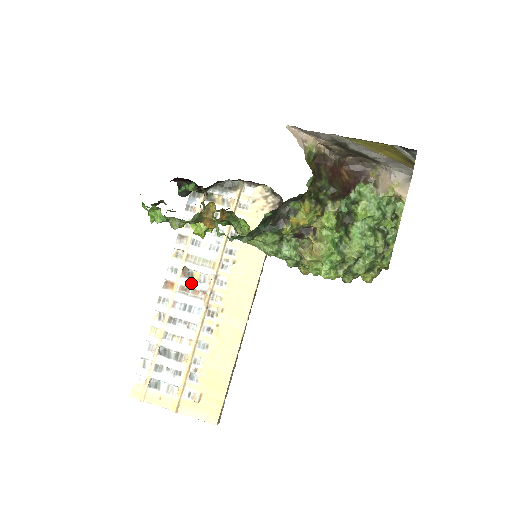
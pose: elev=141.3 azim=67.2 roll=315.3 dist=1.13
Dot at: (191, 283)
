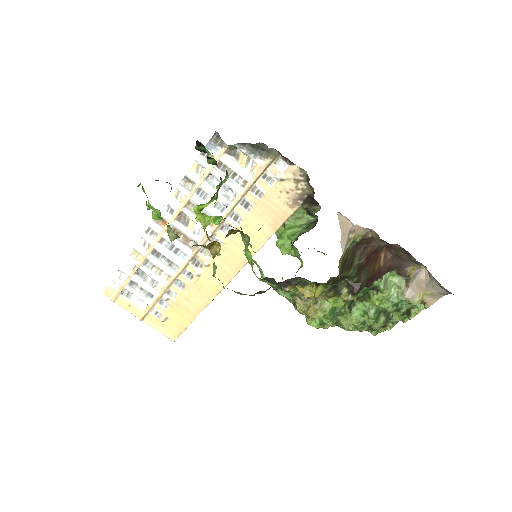
Dot at: (184, 230)
